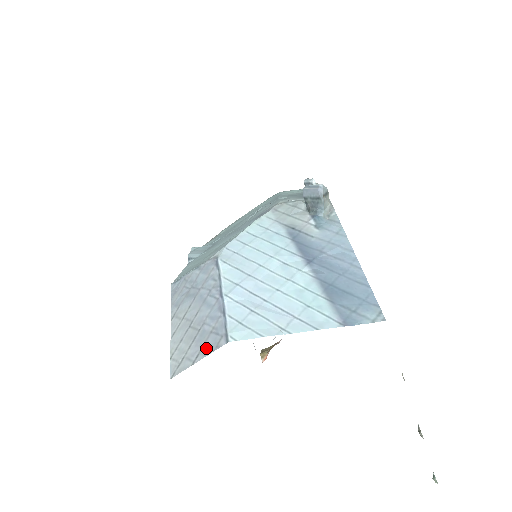
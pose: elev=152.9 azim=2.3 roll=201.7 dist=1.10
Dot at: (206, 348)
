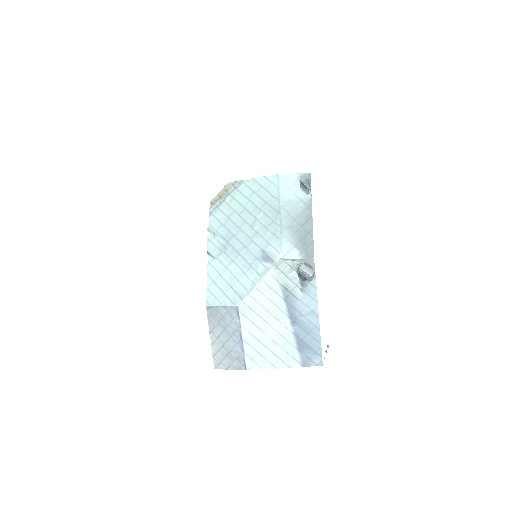
Dot at: (234, 366)
